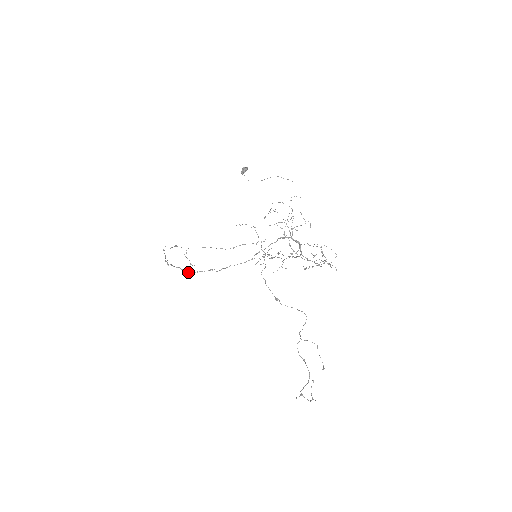
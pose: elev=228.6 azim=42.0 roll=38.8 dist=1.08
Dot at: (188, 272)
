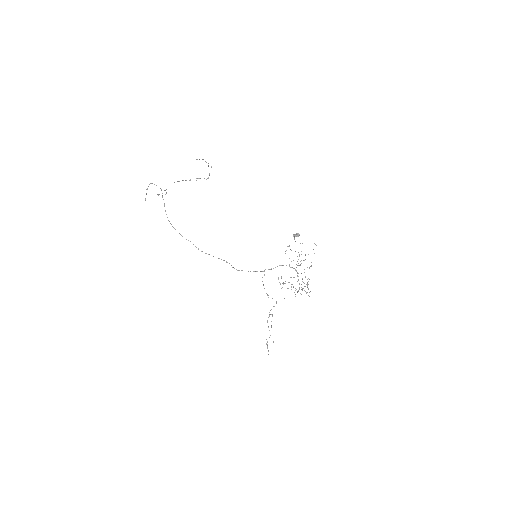
Dot at: occluded
